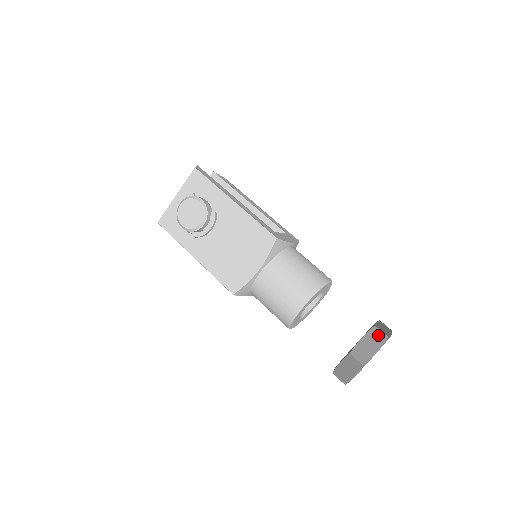
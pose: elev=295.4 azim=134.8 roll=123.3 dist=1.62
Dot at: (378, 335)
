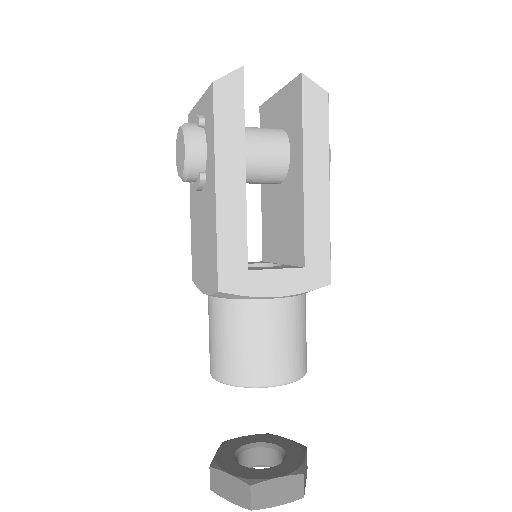
Dot at: (244, 495)
